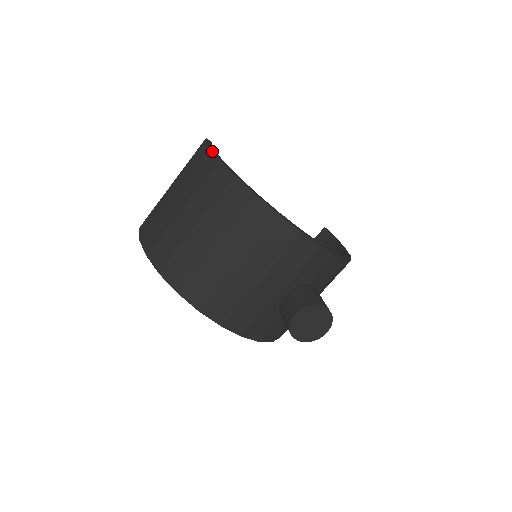
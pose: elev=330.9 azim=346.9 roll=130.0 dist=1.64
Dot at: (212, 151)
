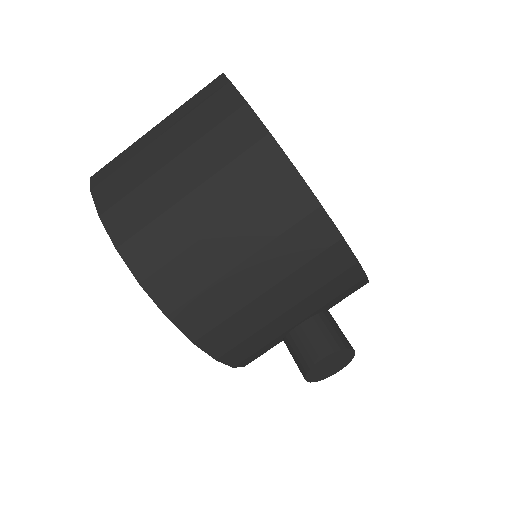
Dot at: occluded
